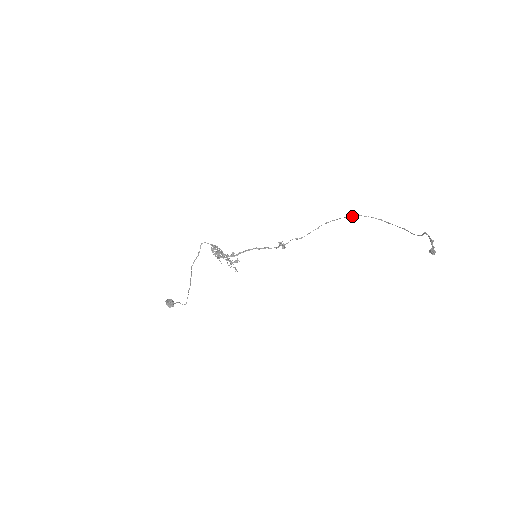
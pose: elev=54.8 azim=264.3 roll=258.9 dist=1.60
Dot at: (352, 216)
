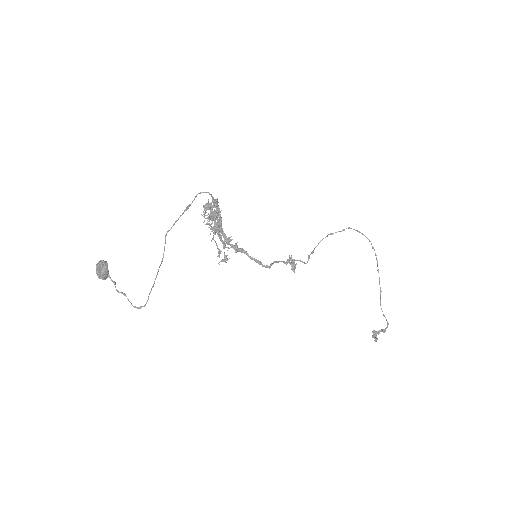
Dot at: (366, 237)
